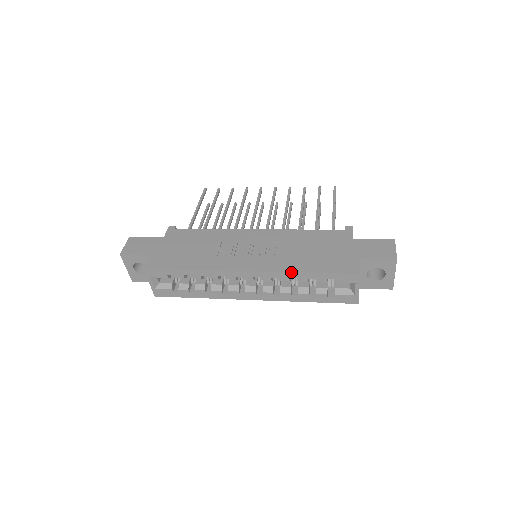
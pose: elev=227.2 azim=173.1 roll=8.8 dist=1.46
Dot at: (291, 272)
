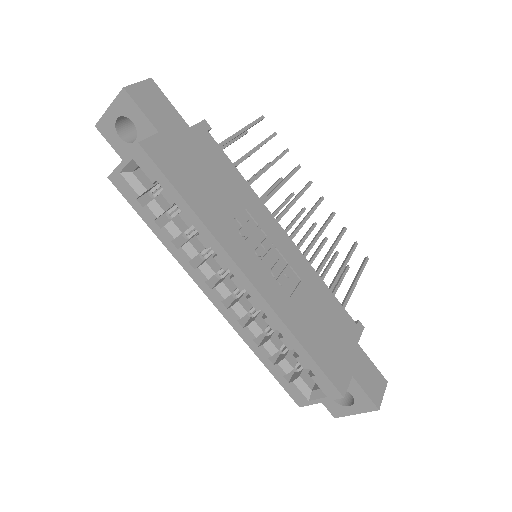
Dot at: (288, 328)
